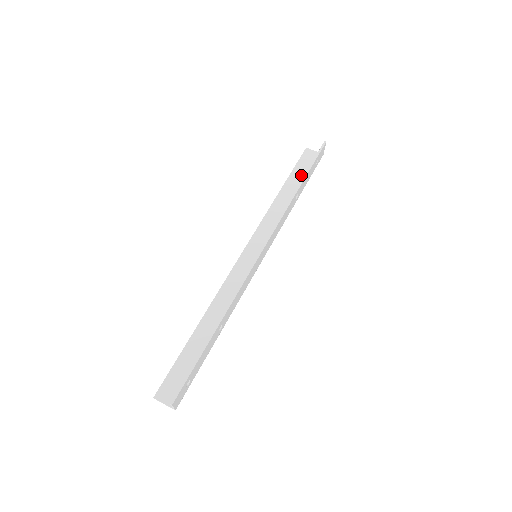
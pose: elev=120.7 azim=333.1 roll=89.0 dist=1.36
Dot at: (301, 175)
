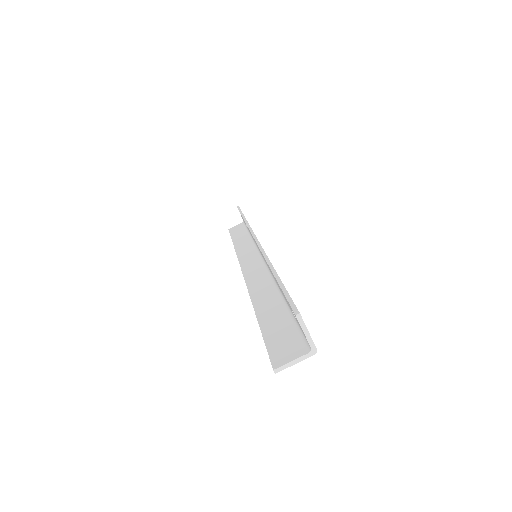
Dot at: (241, 232)
